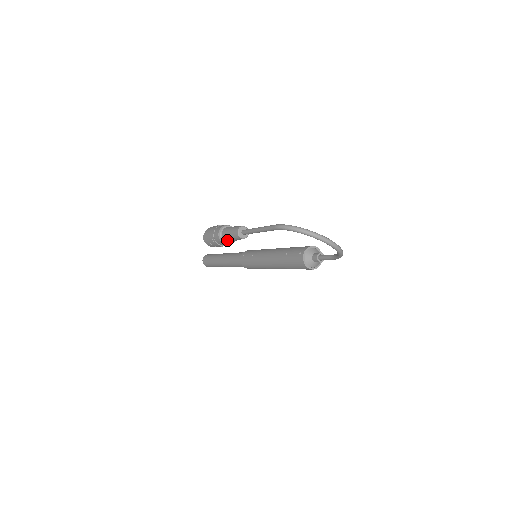
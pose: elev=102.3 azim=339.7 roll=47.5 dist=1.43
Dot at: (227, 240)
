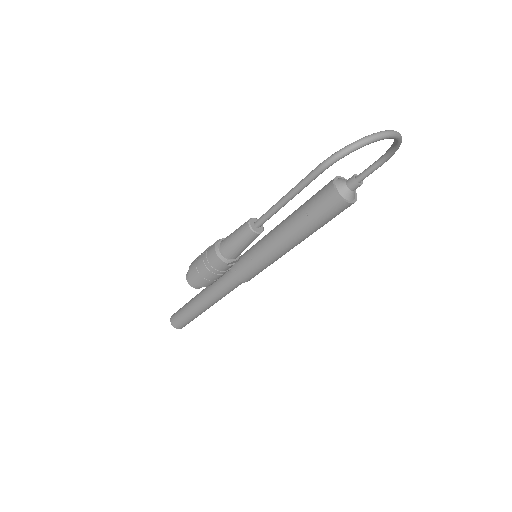
Dot at: (236, 255)
